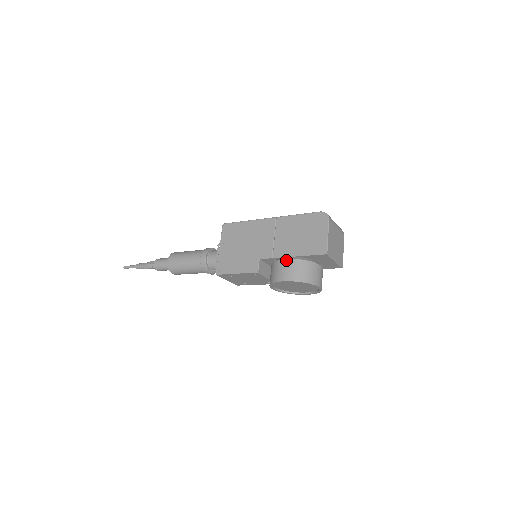
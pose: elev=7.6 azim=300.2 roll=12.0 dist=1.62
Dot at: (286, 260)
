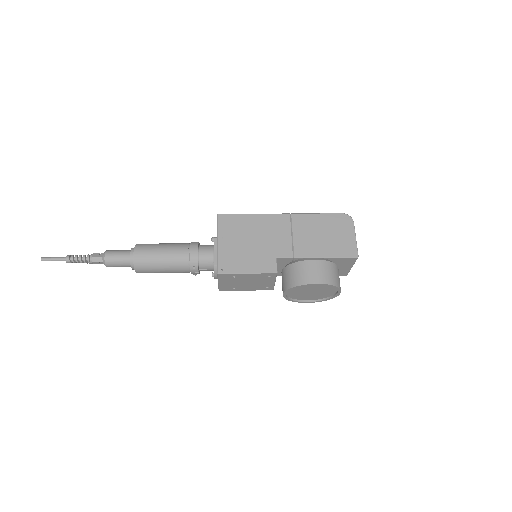
Dot at: (315, 261)
